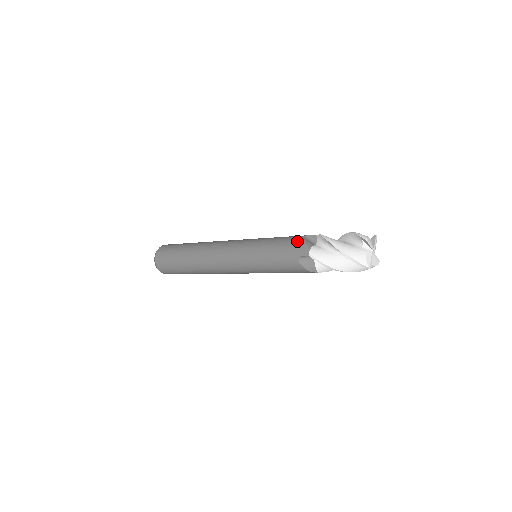
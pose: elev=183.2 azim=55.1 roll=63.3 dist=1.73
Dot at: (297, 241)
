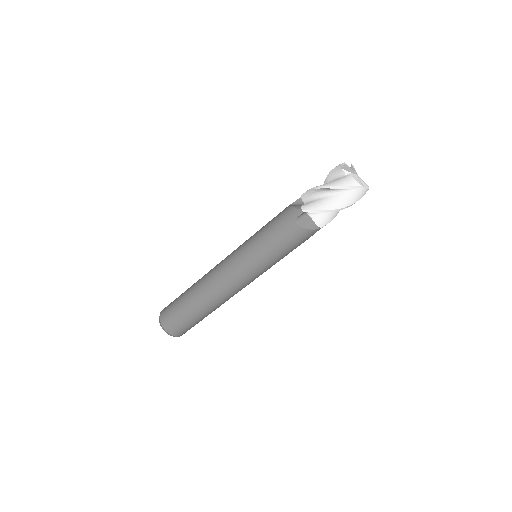
Dot at: (286, 210)
